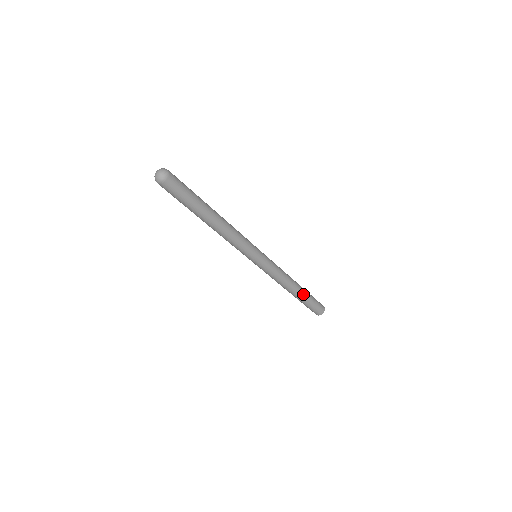
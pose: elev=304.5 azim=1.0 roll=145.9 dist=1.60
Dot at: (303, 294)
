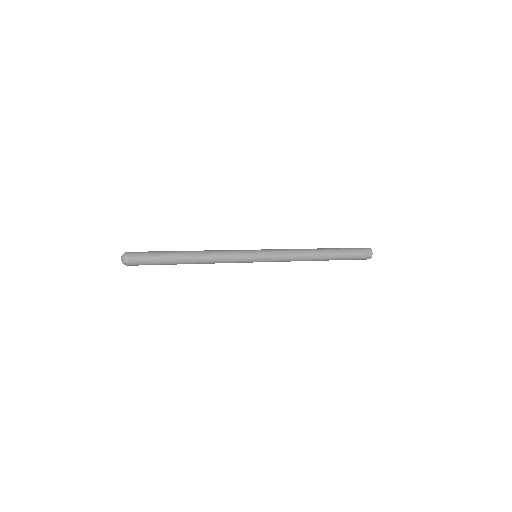
Dot at: (331, 258)
